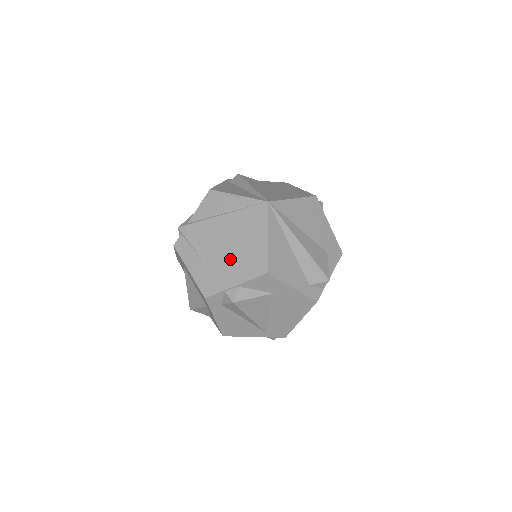
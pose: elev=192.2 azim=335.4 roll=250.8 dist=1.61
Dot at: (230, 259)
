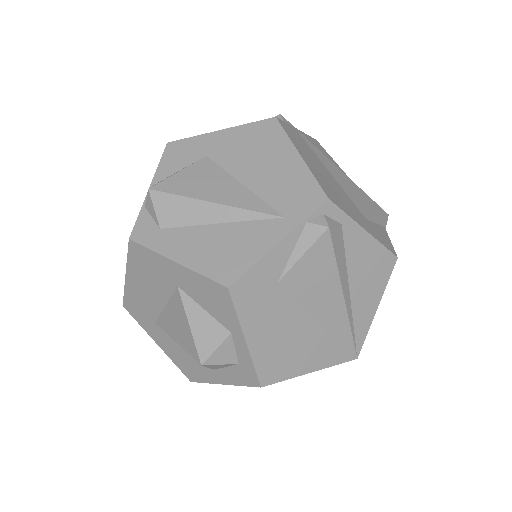
Dot at: occluded
